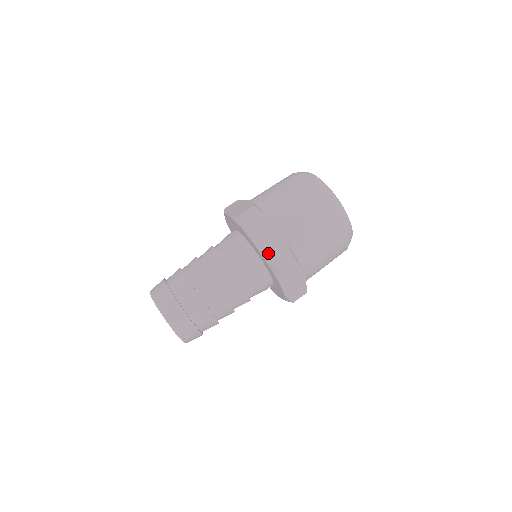
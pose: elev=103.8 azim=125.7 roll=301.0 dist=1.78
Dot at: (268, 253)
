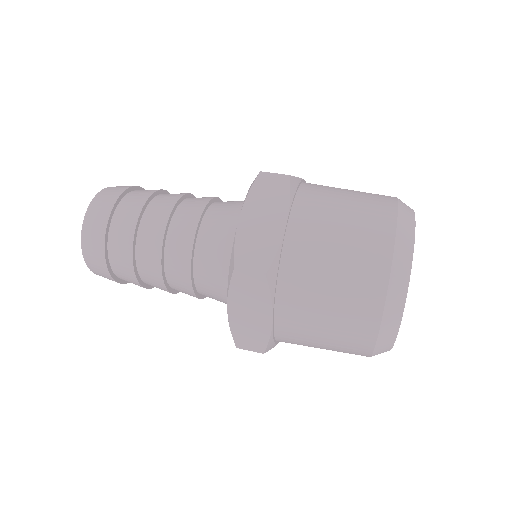
Dot at: (243, 241)
